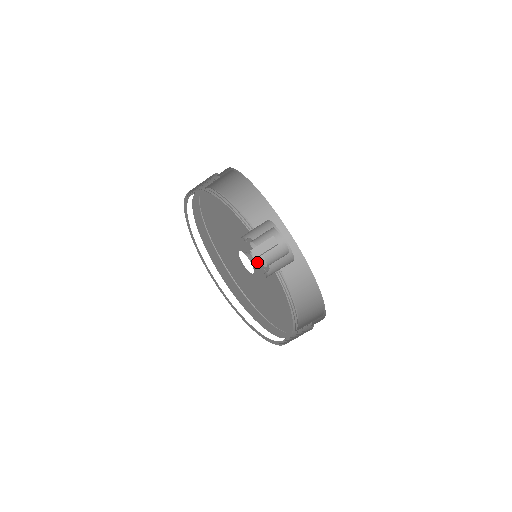
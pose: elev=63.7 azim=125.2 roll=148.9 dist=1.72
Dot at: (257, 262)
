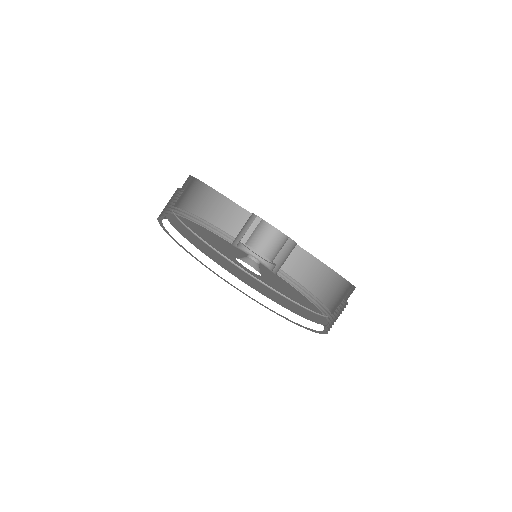
Dot at: (282, 289)
